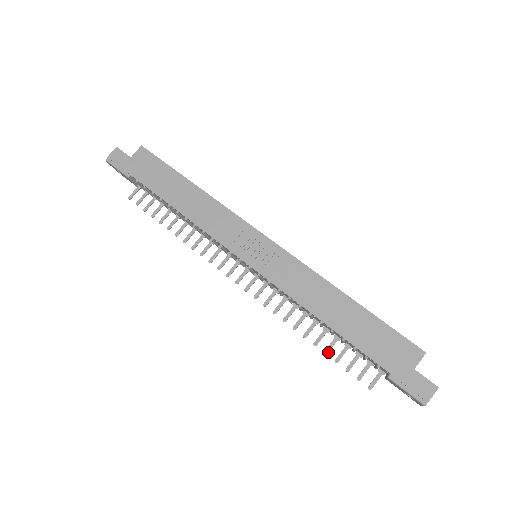
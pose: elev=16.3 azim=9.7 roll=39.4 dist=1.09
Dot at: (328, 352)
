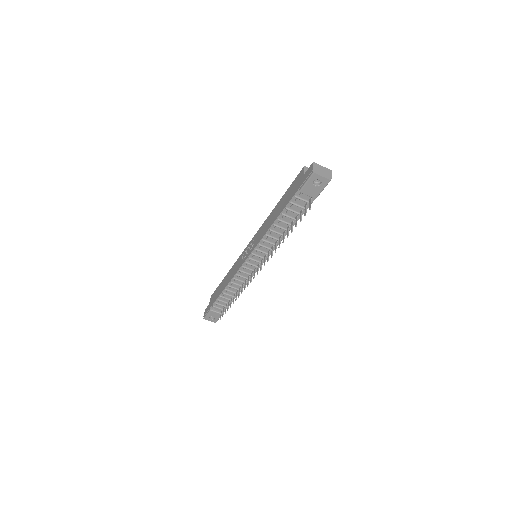
Dot at: (292, 230)
